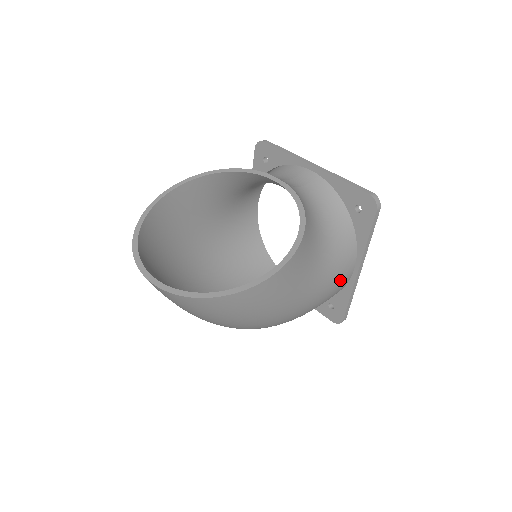
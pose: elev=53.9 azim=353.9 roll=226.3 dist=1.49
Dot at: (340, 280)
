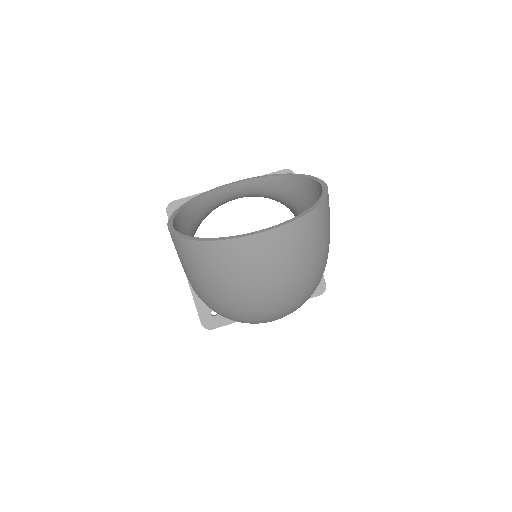
Dot at: occluded
